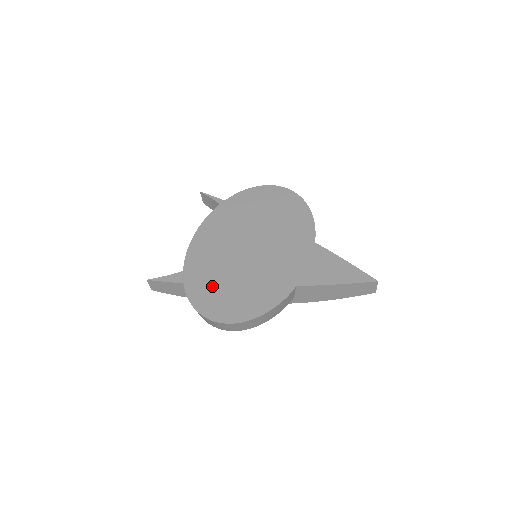
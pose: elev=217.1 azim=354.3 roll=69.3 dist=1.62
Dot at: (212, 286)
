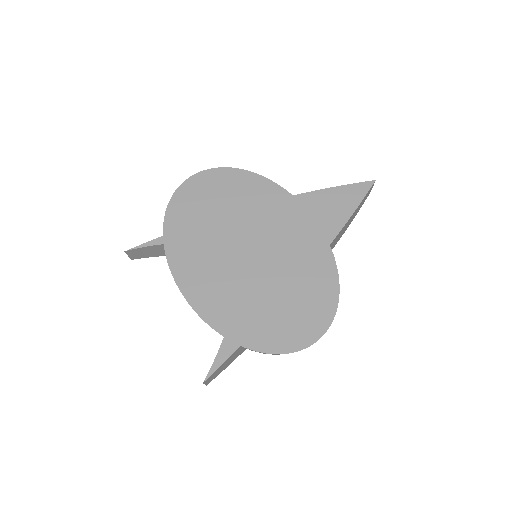
Dot at: (268, 320)
